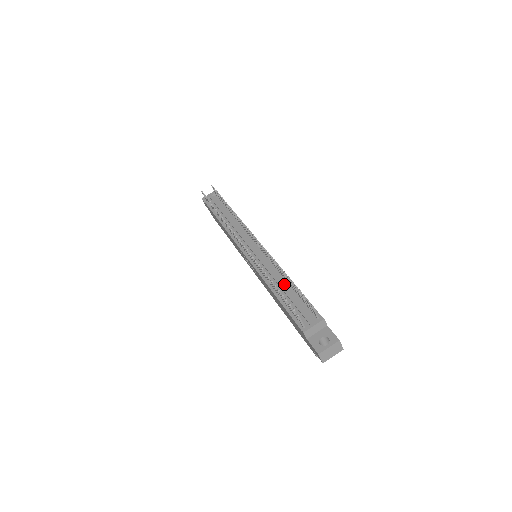
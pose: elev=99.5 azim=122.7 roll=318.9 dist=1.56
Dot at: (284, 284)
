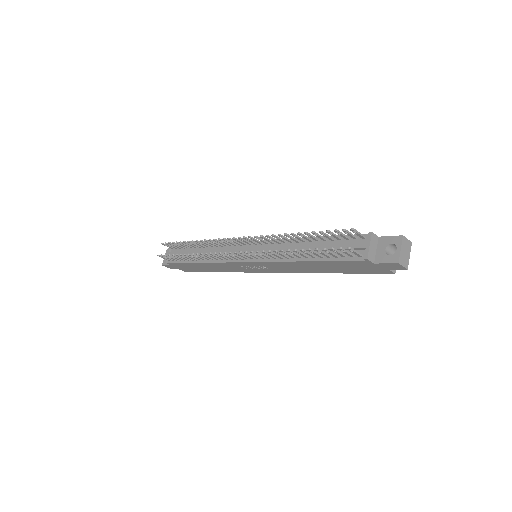
Dot at: (306, 246)
